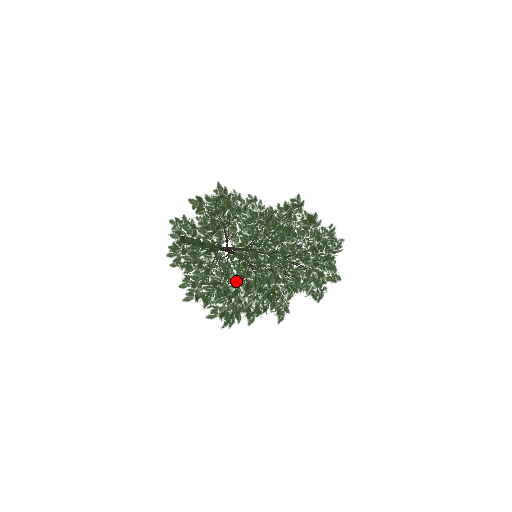
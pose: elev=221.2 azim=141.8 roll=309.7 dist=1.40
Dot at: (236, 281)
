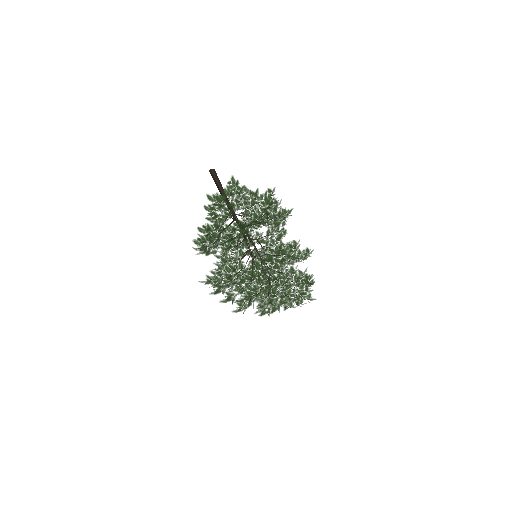
Dot at: (252, 291)
